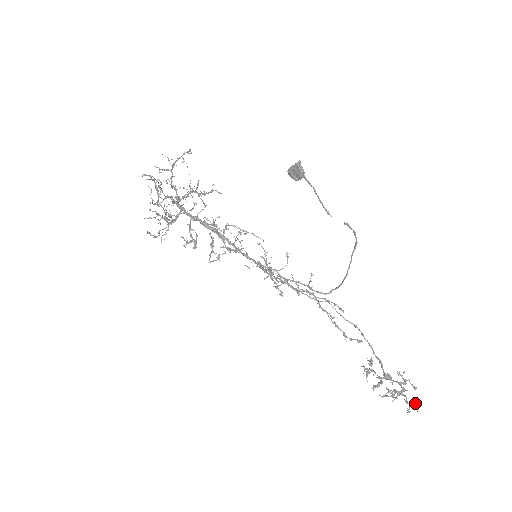
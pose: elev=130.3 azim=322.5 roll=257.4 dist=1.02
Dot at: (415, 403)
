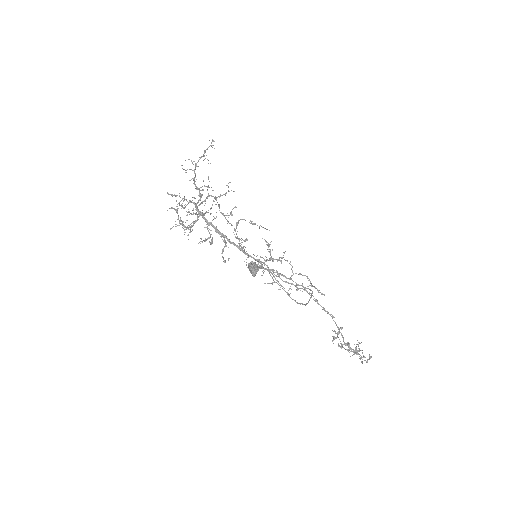
Dot at: (369, 358)
